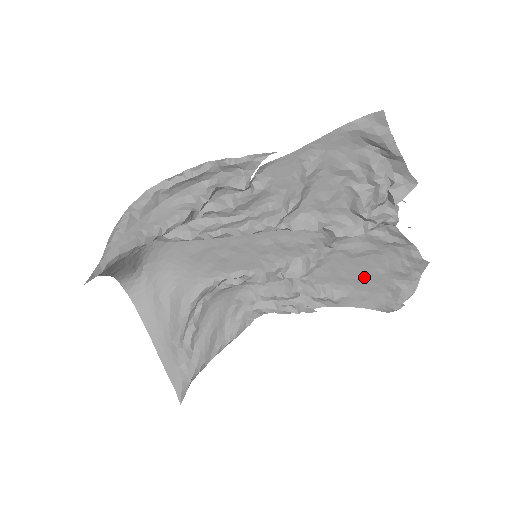
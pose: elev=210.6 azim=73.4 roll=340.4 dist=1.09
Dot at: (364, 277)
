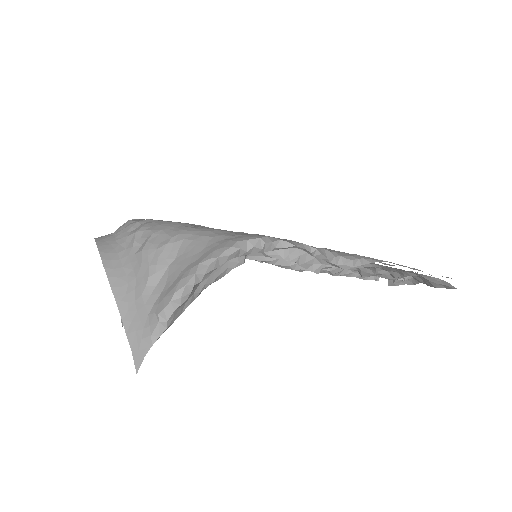
Dot at: occluded
